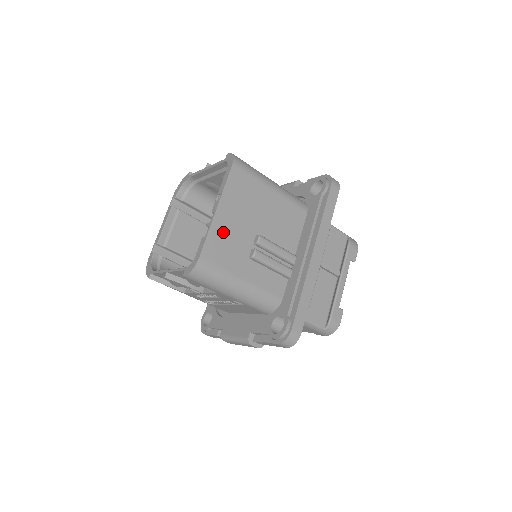
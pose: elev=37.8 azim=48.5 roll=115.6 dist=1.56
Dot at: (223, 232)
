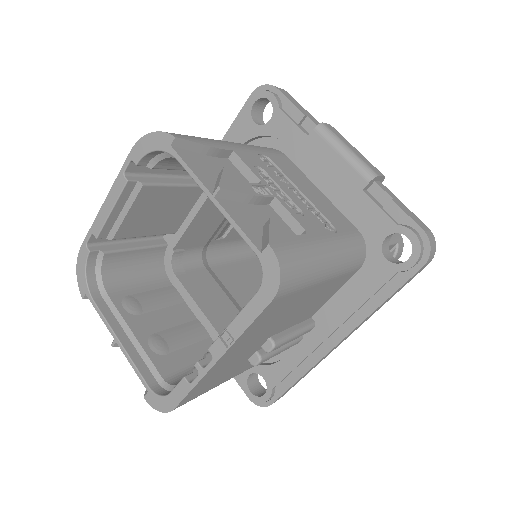
Dot at: (219, 369)
